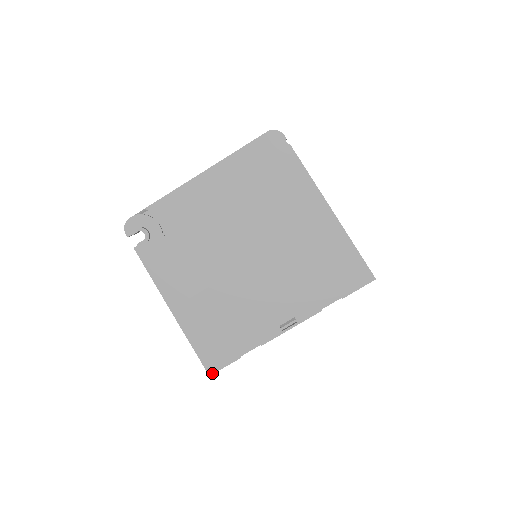
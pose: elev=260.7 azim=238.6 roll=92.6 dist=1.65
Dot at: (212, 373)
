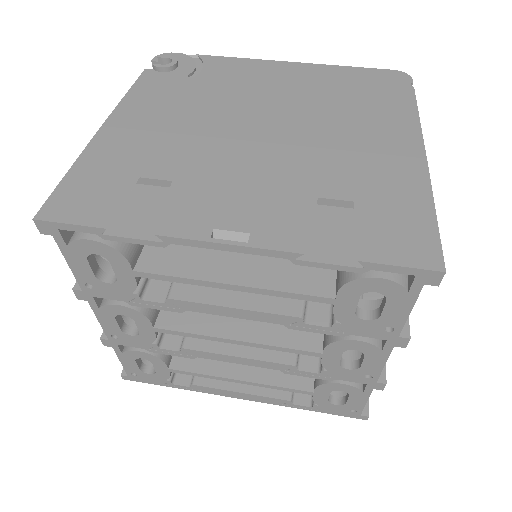
Dot at: (42, 218)
